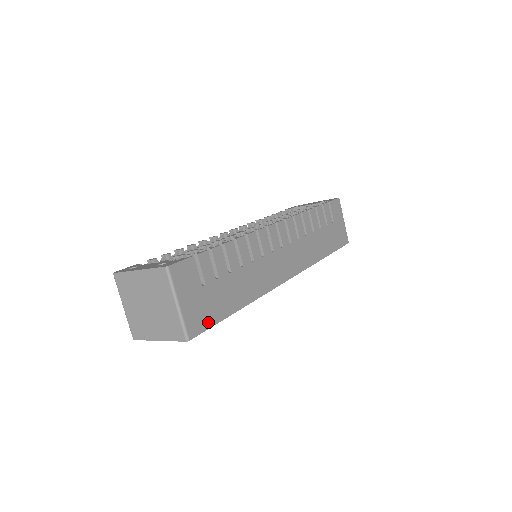
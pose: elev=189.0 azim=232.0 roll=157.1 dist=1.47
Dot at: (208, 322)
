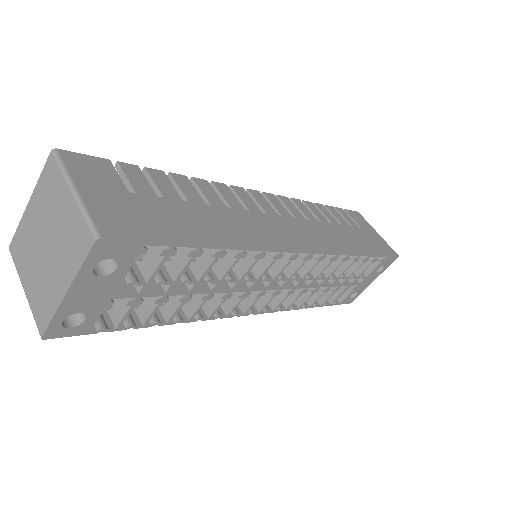
Dot at: (145, 233)
